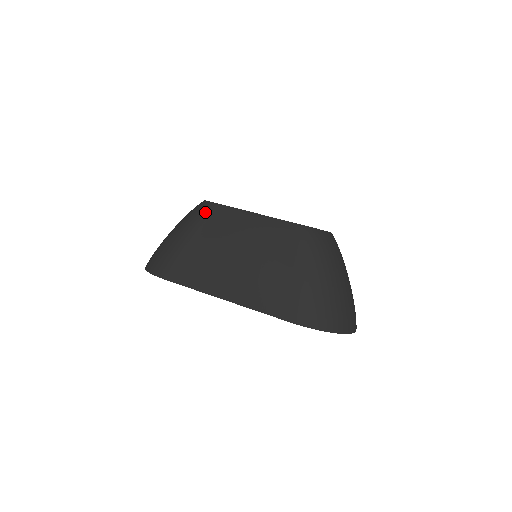
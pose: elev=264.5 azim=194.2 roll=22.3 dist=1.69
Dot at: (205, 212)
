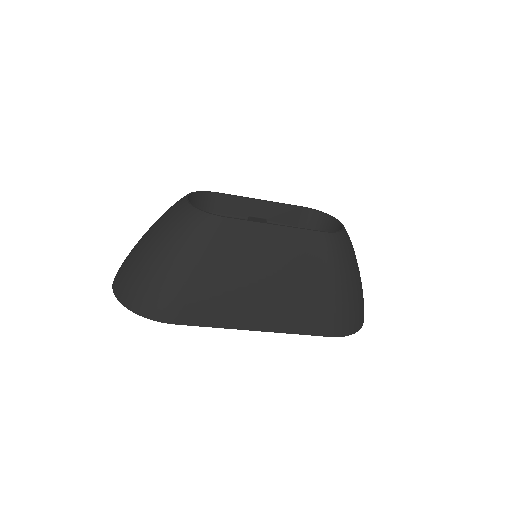
Dot at: (209, 231)
